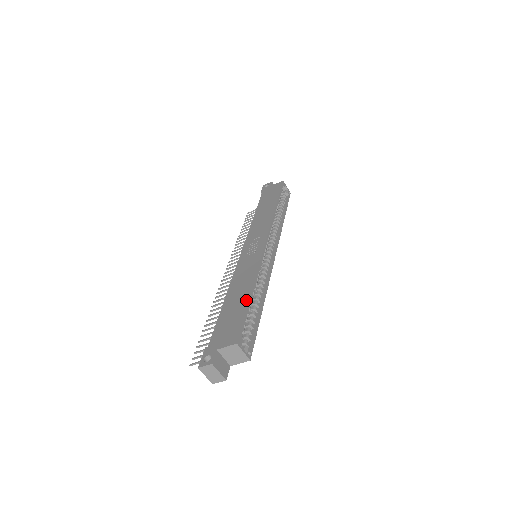
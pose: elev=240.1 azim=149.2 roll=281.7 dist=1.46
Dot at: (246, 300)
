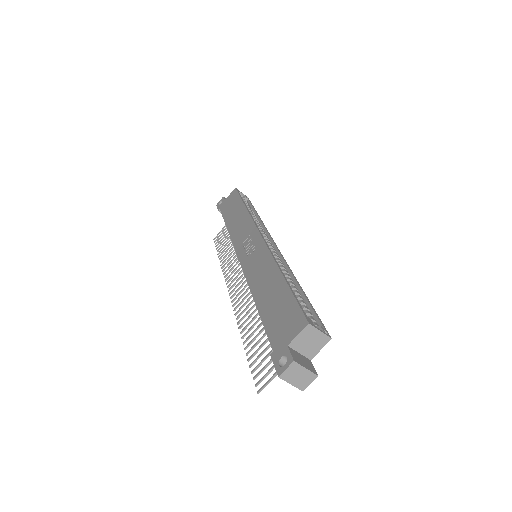
Dot at: (283, 285)
